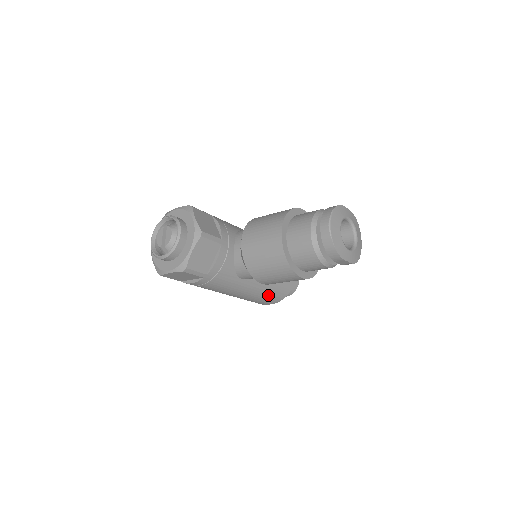
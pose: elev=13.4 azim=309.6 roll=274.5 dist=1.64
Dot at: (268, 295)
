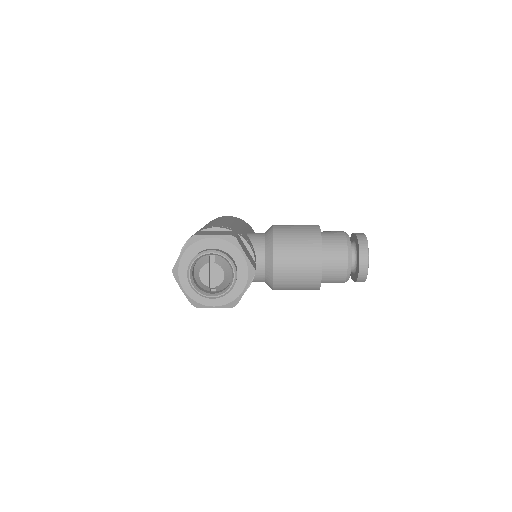
Dot at: occluded
